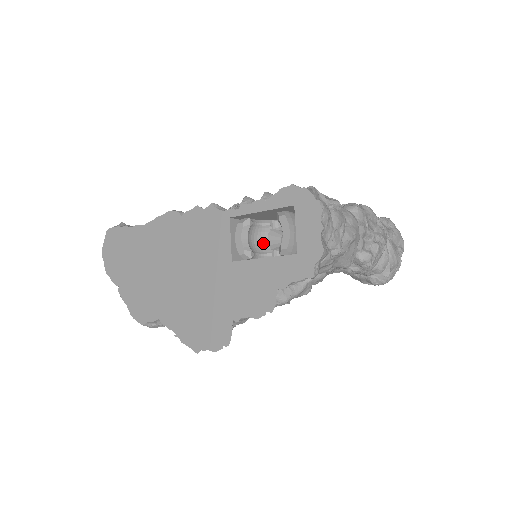
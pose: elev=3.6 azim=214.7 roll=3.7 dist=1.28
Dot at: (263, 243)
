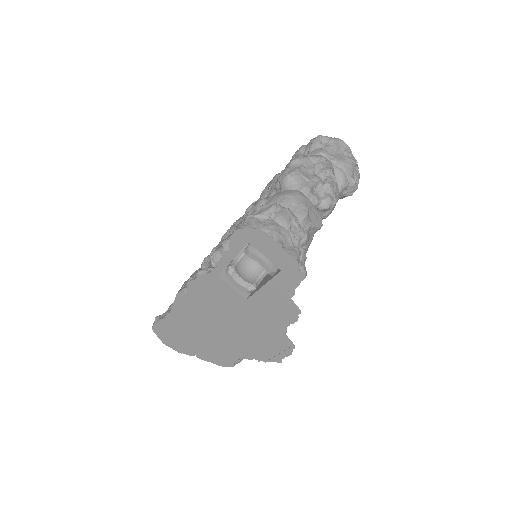
Dot at: (253, 267)
